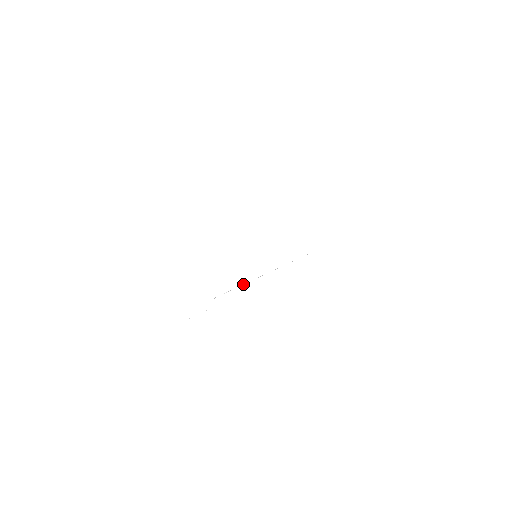
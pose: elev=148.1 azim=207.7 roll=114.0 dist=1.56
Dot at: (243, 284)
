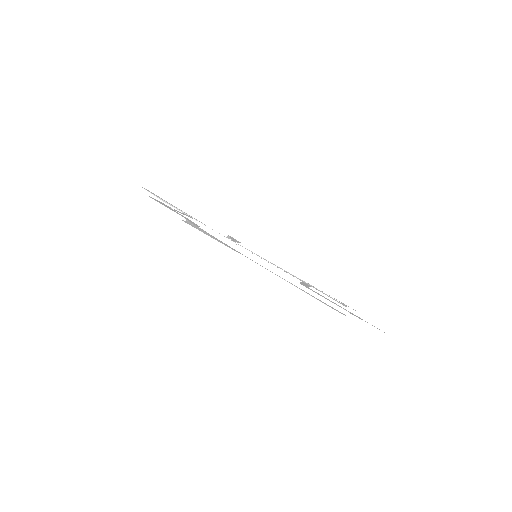
Dot at: (239, 245)
